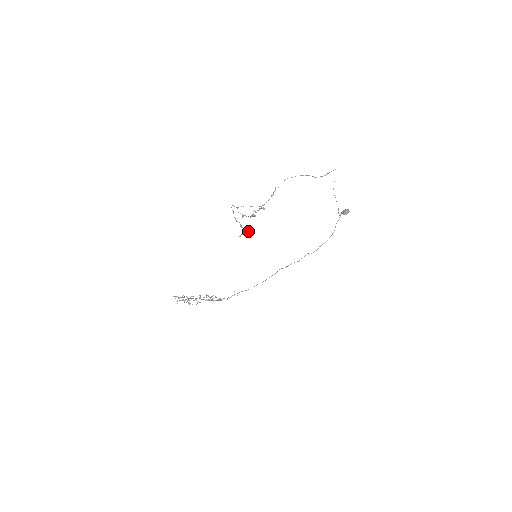
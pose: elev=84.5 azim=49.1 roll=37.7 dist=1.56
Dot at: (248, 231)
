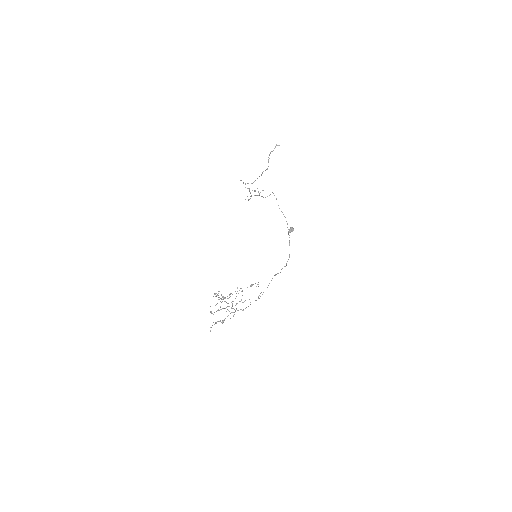
Dot at: (263, 190)
